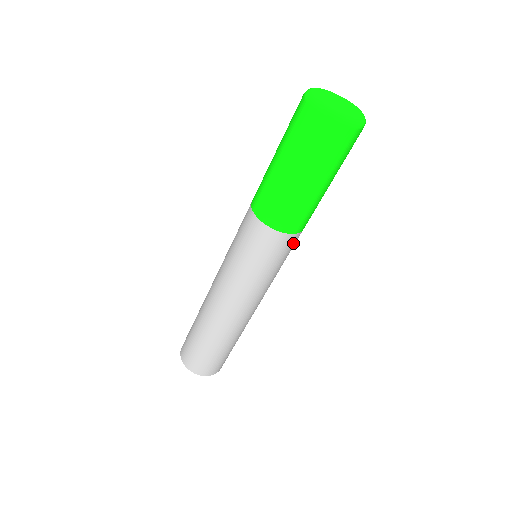
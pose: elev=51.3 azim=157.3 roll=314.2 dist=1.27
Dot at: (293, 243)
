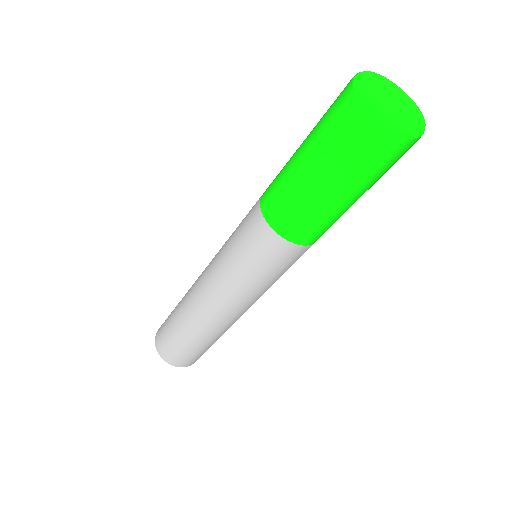
Dot at: (283, 253)
